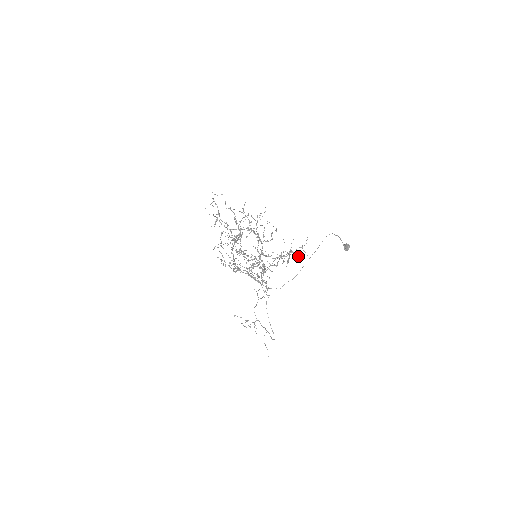
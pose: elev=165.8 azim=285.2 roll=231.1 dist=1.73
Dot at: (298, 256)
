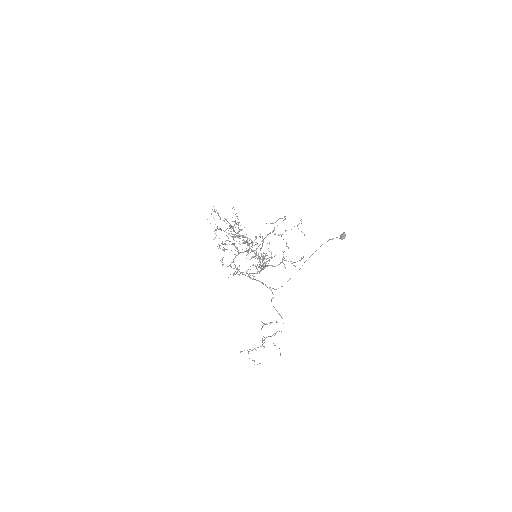
Dot at: occluded
